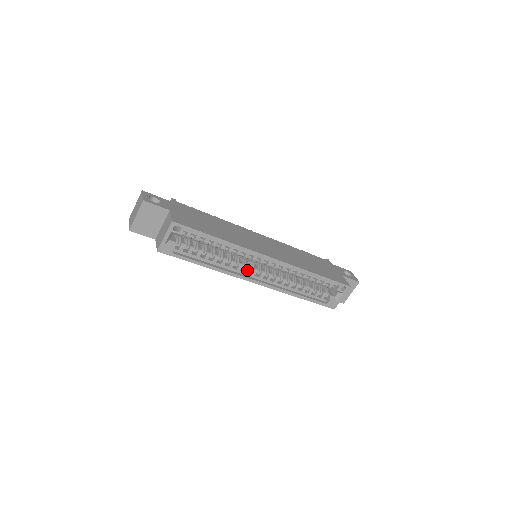
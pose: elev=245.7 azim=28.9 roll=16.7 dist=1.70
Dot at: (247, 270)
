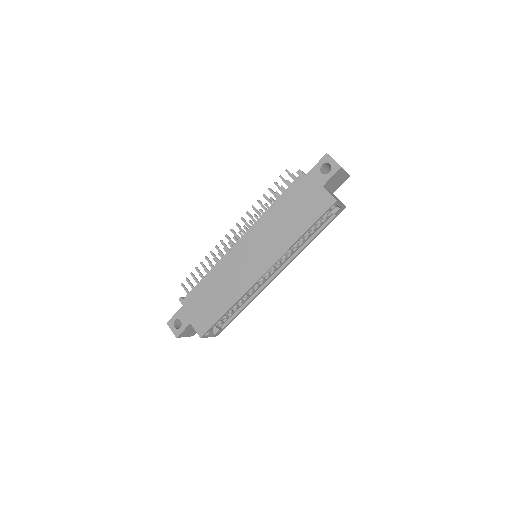
Dot at: (263, 281)
